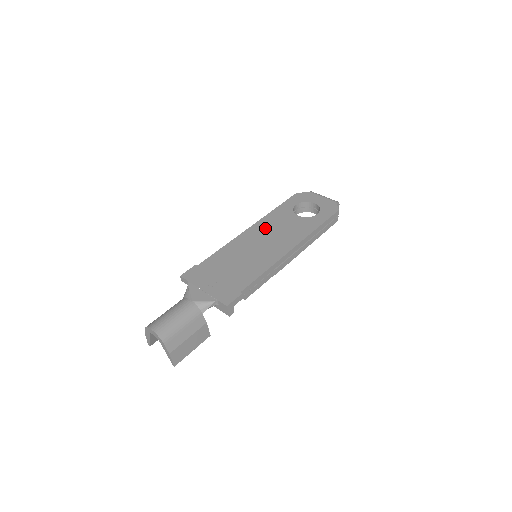
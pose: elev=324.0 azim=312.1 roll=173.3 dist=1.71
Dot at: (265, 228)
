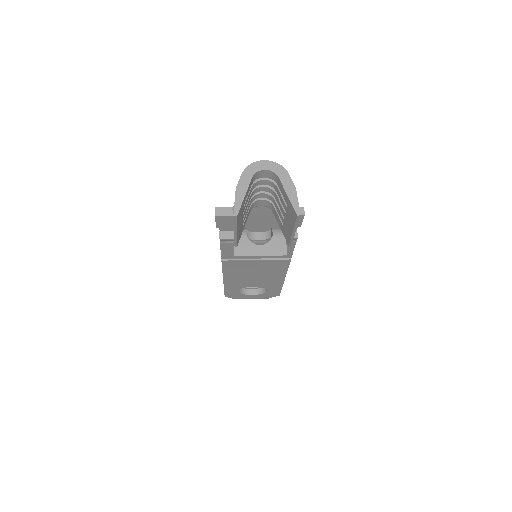
Dot at: occluded
